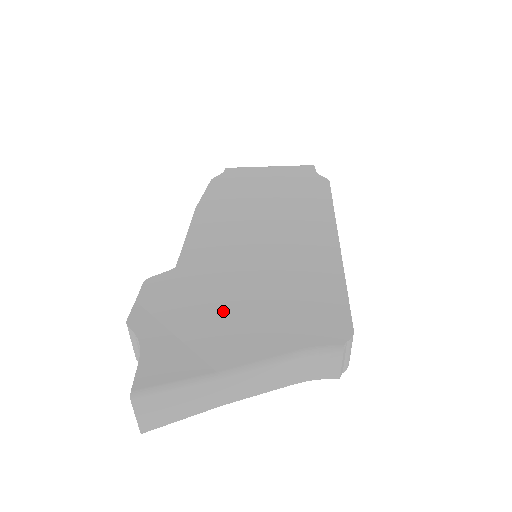
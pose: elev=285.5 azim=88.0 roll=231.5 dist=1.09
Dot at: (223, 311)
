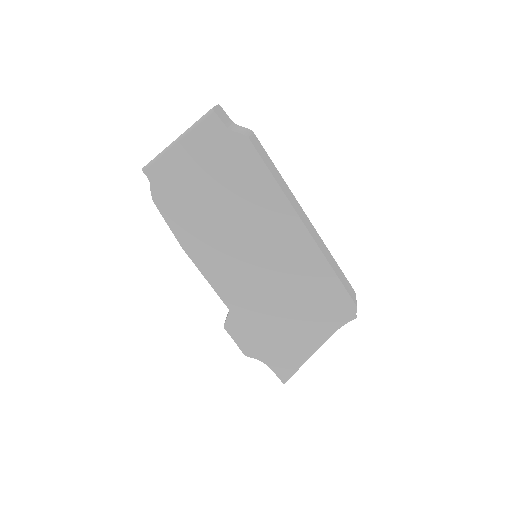
Dot at: (283, 326)
